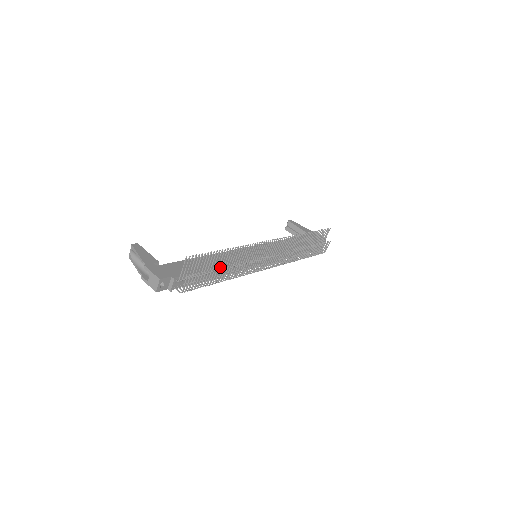
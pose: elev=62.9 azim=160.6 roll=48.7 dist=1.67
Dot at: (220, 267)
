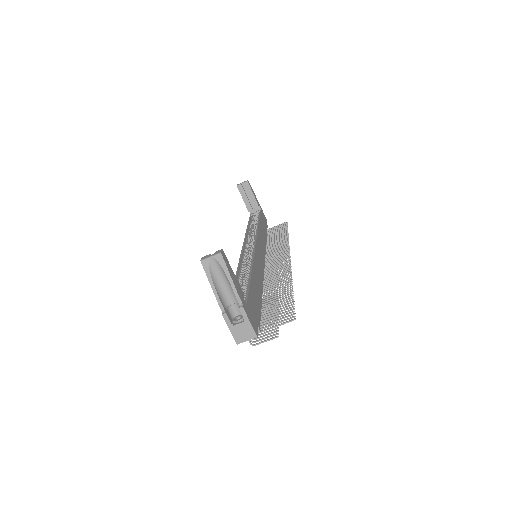
Dot at: occluded
